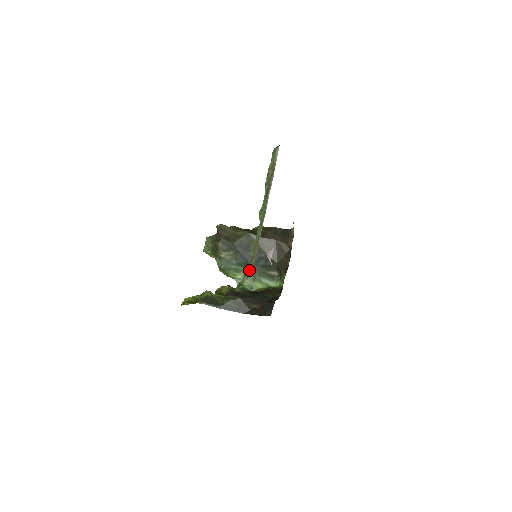
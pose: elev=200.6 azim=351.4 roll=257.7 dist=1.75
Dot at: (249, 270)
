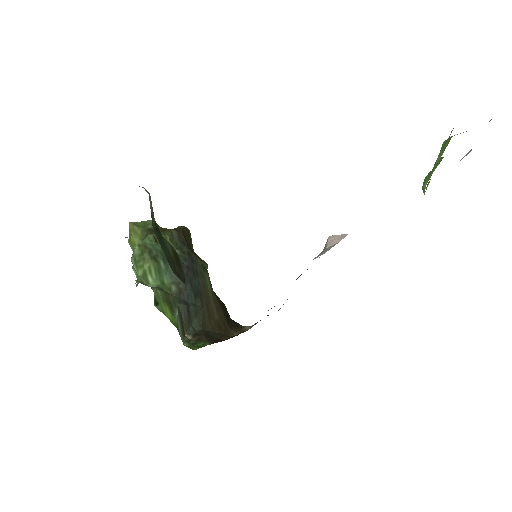
Dot at: occluded
